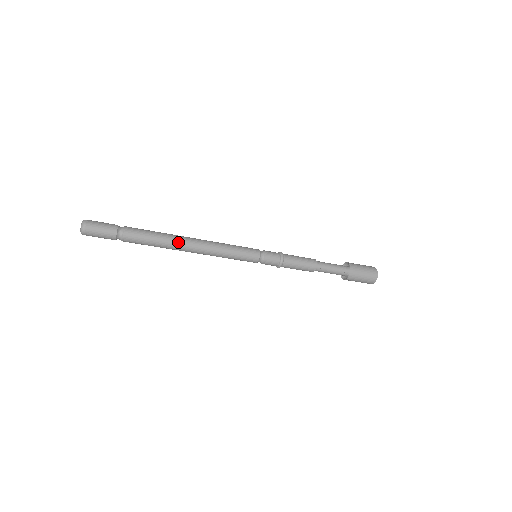
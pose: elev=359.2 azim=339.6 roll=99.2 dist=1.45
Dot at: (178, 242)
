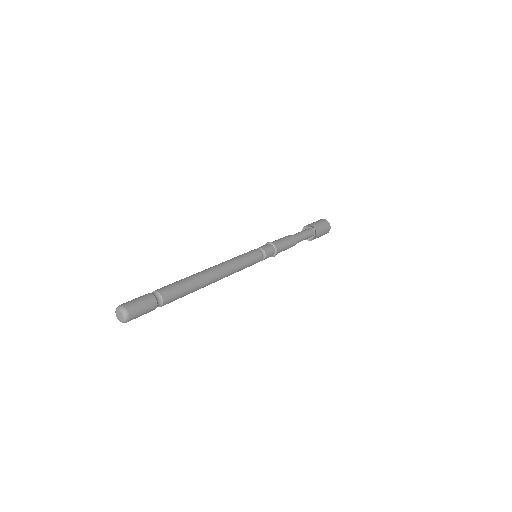
Dot at: (204, 276)
